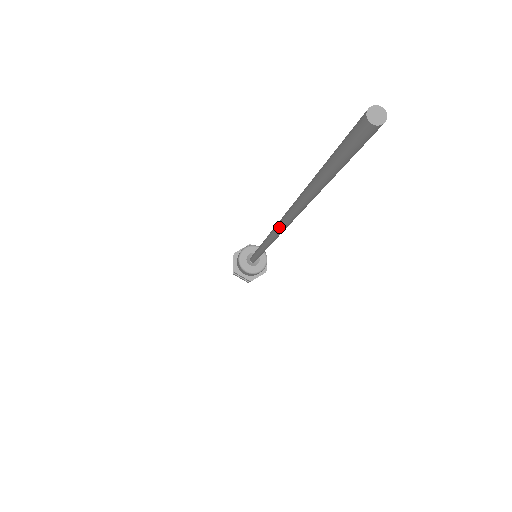
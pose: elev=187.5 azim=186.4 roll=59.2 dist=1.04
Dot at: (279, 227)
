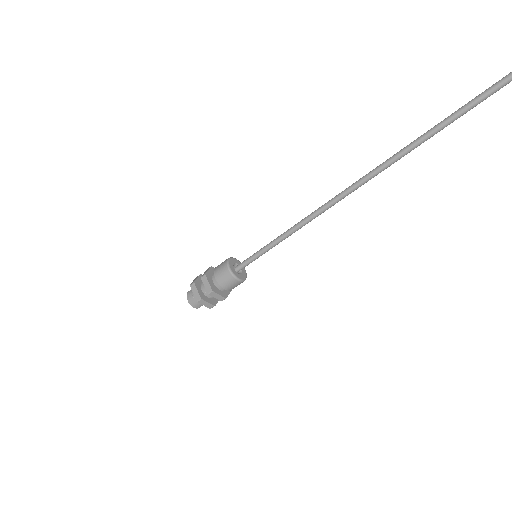
Dot at: (382, 168)
